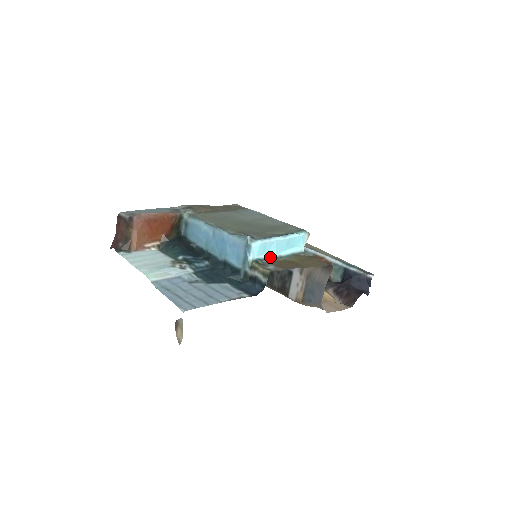
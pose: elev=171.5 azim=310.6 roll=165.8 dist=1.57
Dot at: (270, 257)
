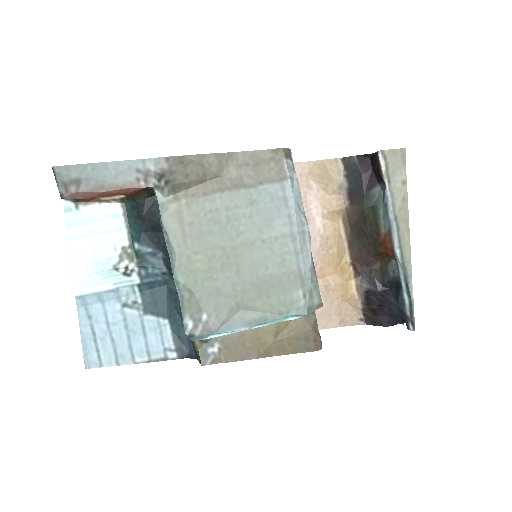
Dot at: occluded
